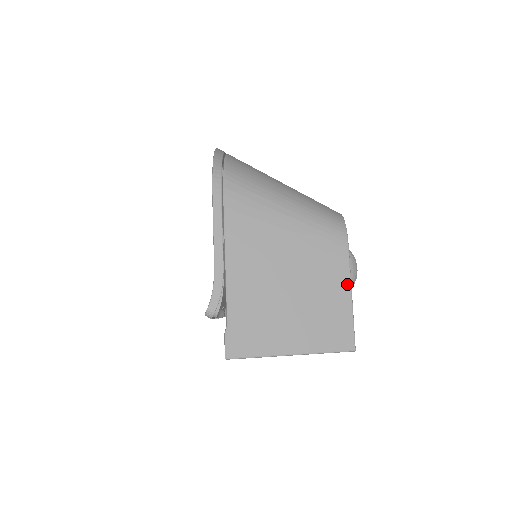
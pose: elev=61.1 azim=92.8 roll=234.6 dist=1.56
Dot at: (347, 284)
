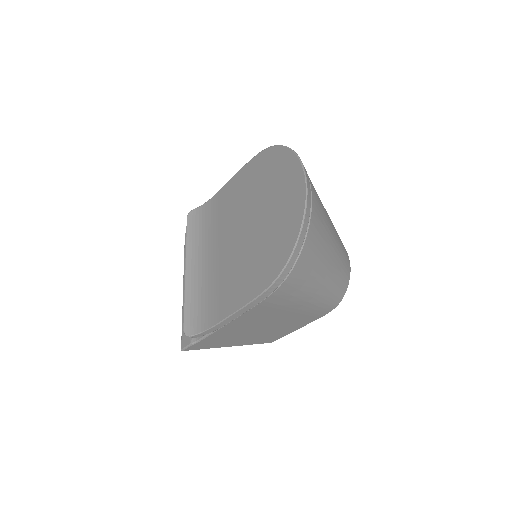
Dot at: (303, 326)
